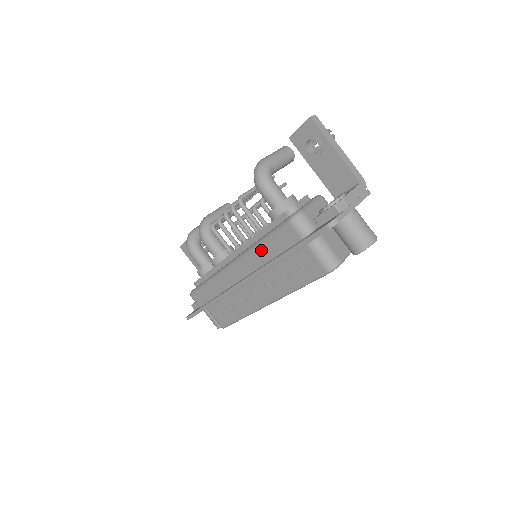
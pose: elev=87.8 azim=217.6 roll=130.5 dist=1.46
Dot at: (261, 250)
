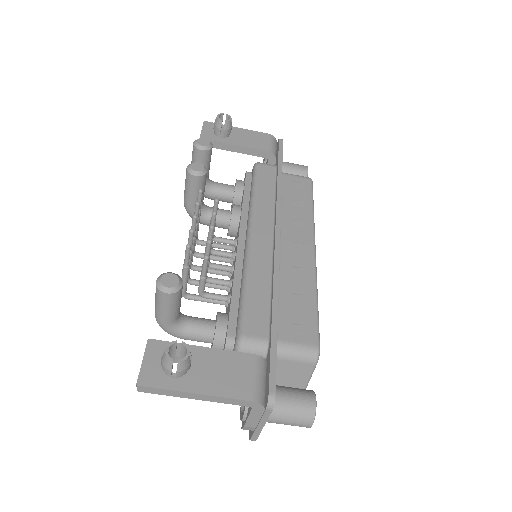
Dot at: occluded
